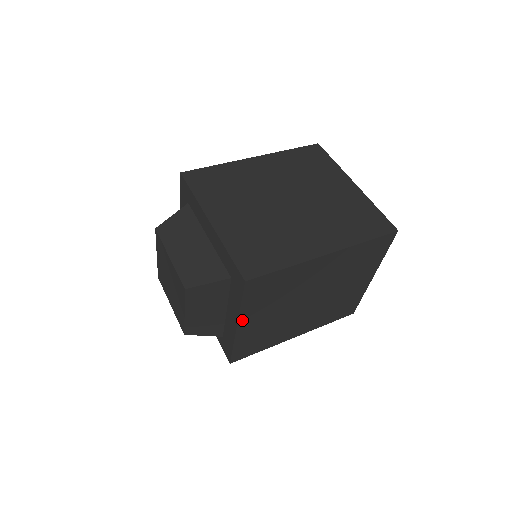
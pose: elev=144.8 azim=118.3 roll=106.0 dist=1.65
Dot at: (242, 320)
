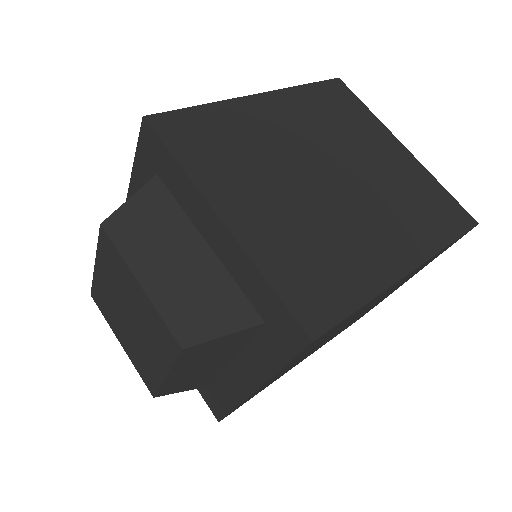
Dot at: (268, 380)
